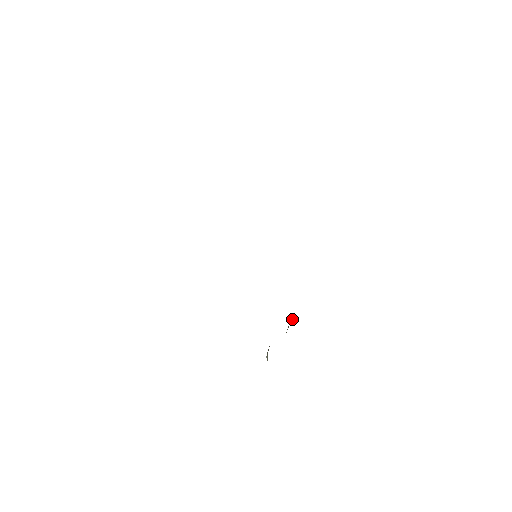
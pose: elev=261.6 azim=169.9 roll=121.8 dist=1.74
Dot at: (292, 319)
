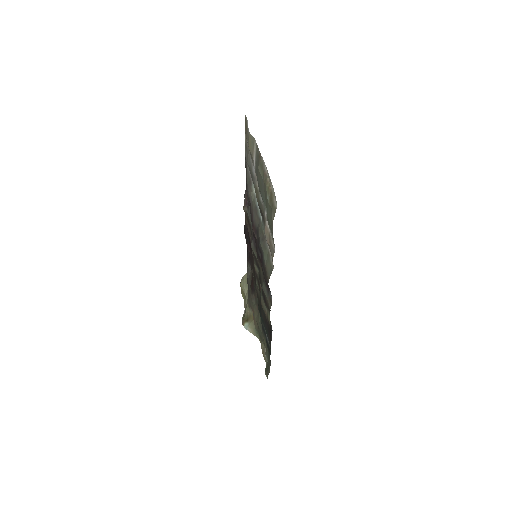
Dot at: occluded
